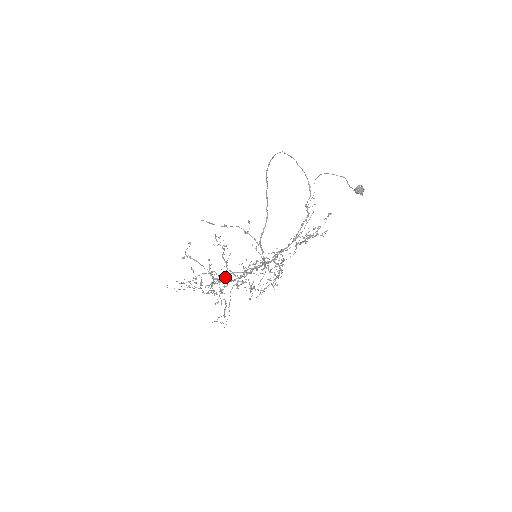
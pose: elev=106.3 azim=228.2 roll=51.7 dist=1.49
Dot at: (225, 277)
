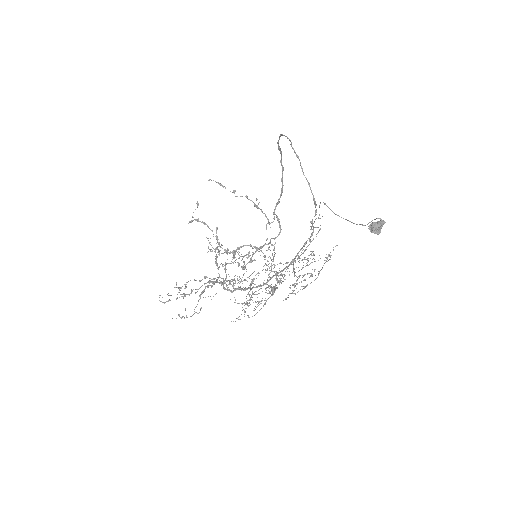
Dot at: (233, 250)
